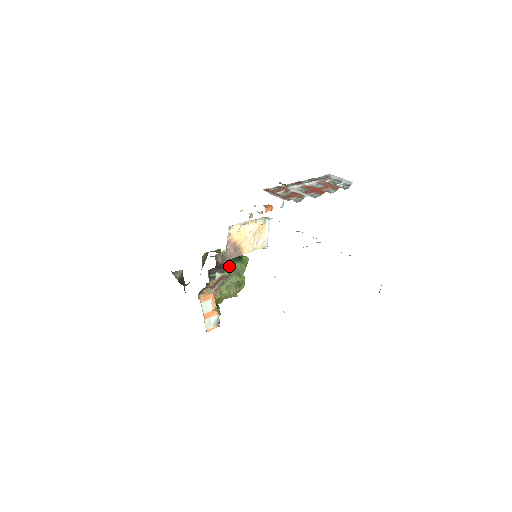
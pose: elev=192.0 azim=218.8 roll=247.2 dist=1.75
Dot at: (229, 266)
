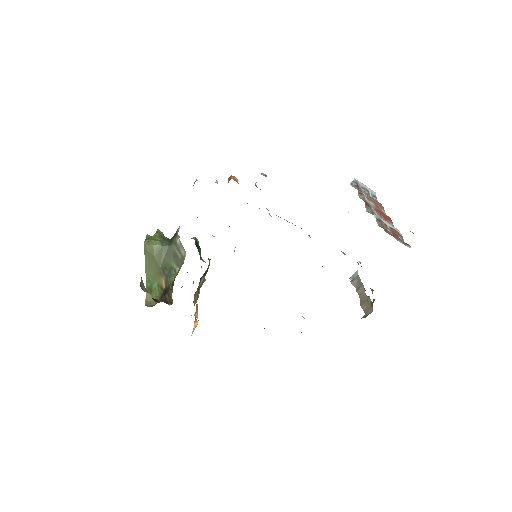
Dot at: occluded
